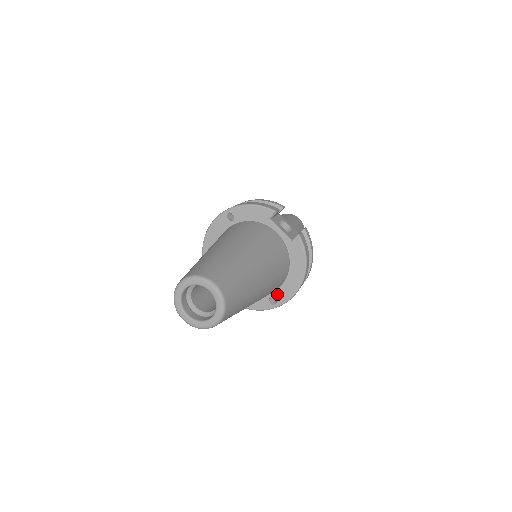
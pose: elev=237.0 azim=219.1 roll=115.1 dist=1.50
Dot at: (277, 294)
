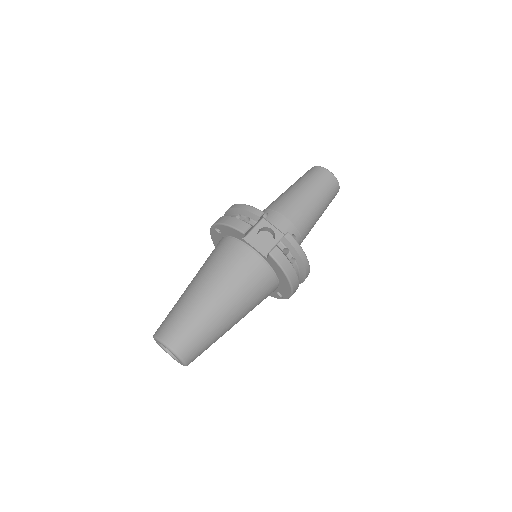
Dot at: (279, 291)
